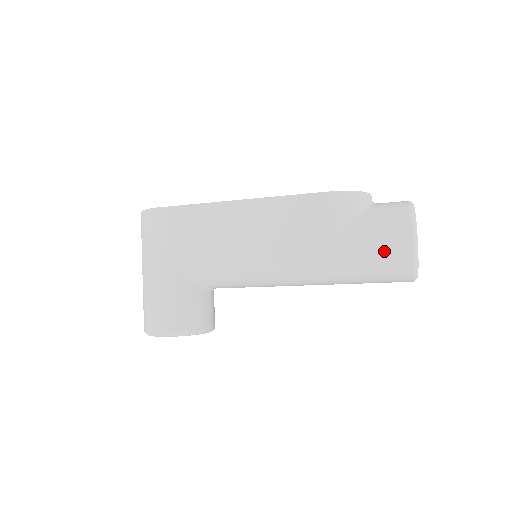
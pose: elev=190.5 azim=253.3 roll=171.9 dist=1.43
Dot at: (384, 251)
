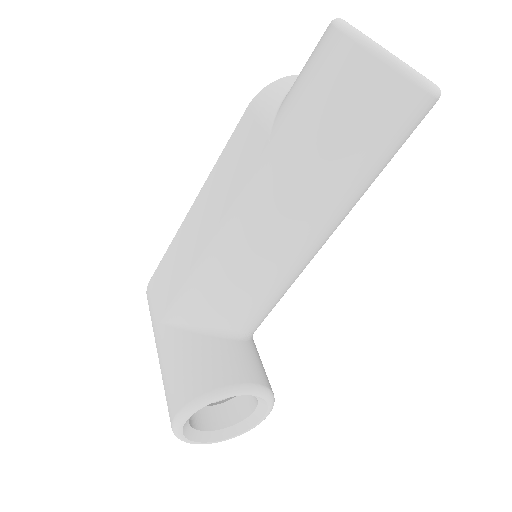
Dot at: (321, 78)
